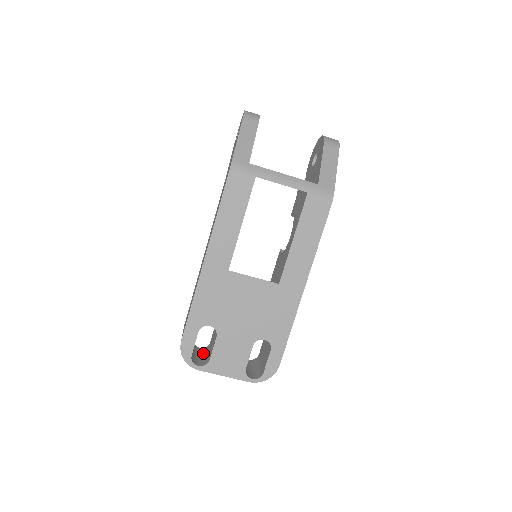
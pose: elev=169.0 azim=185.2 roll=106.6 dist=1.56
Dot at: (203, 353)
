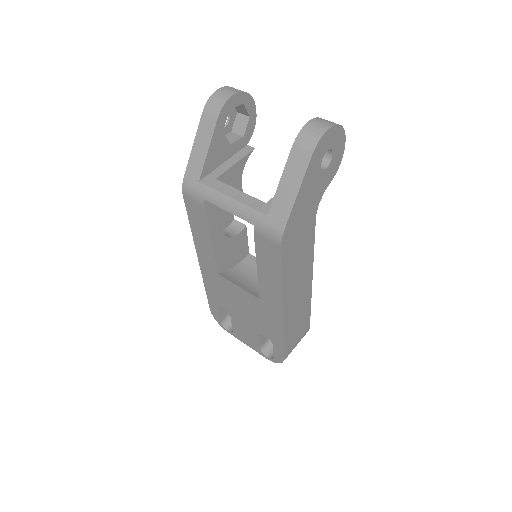
Dot at: occluded
